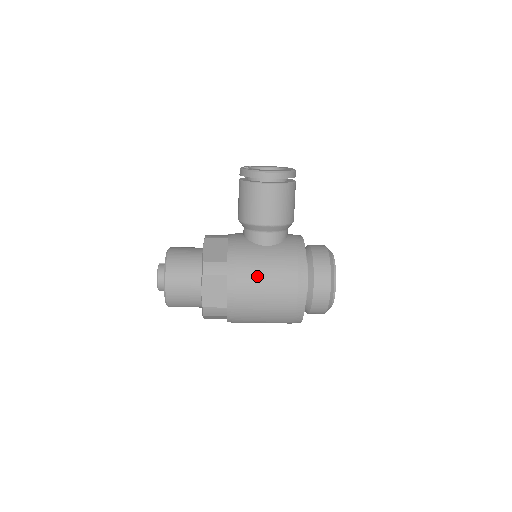
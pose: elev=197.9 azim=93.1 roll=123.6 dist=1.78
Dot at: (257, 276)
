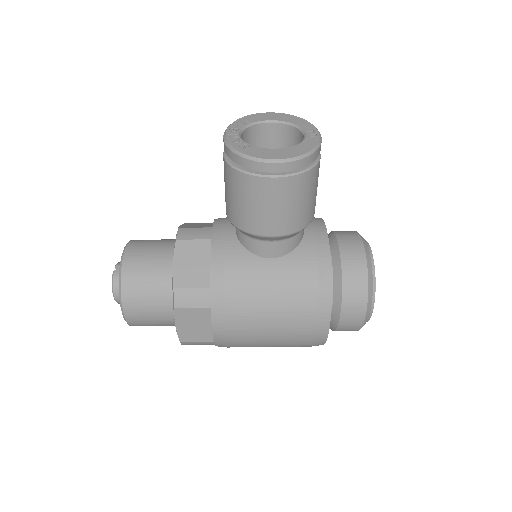
Dot at: (256, 310)
